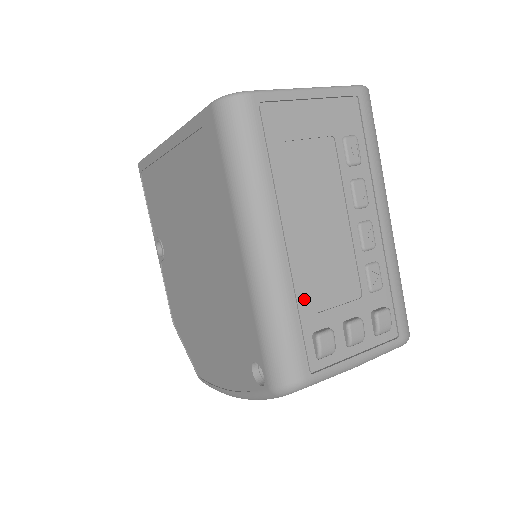
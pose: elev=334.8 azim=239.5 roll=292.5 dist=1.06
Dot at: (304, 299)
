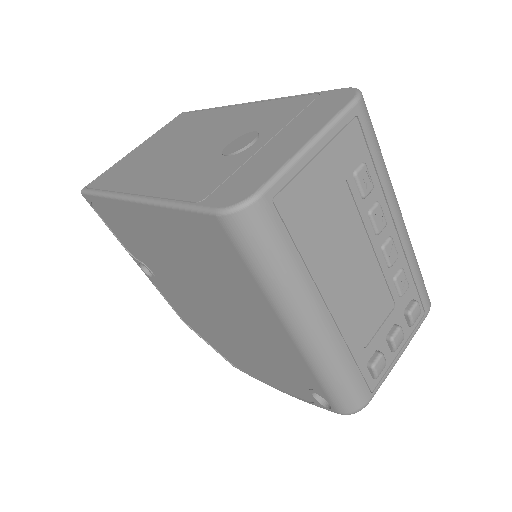
Dot at: (355, 345)
